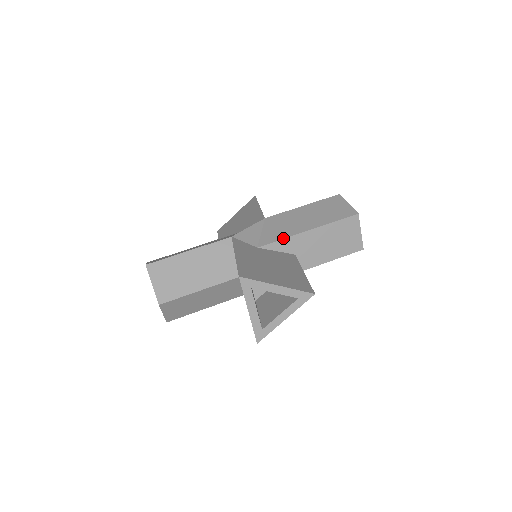
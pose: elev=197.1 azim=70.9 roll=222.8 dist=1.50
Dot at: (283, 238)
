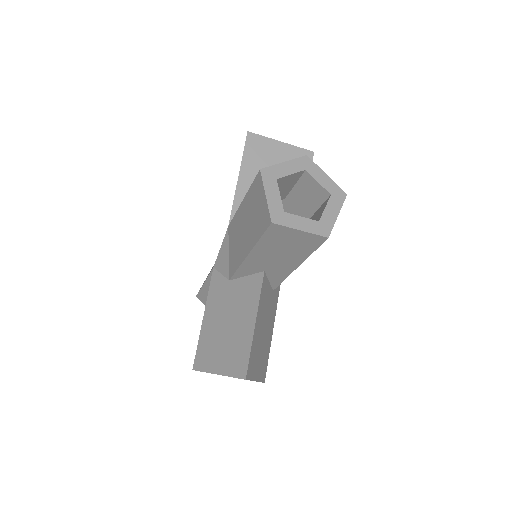
Dot at: (237, 268)
